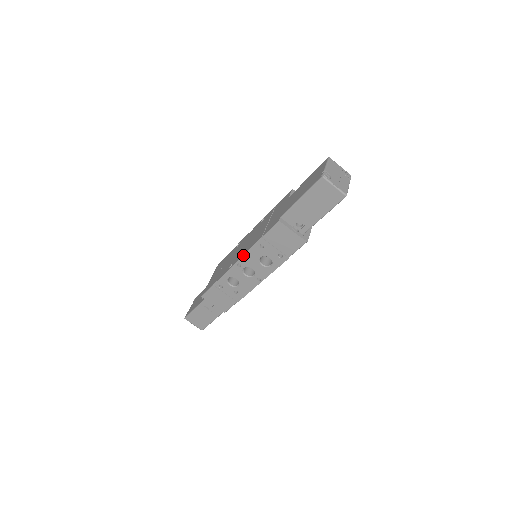
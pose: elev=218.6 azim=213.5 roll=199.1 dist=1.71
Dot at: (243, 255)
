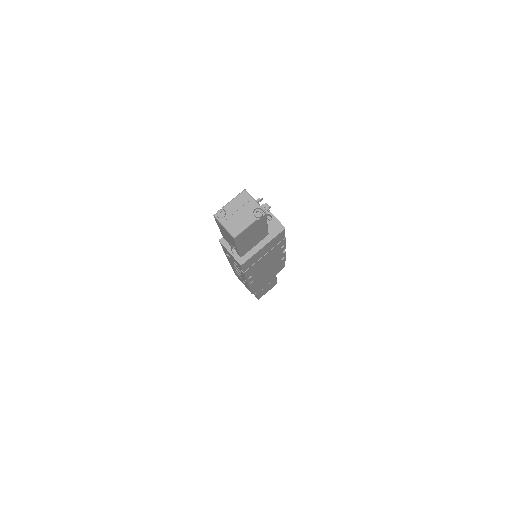
Dot at: occluded
